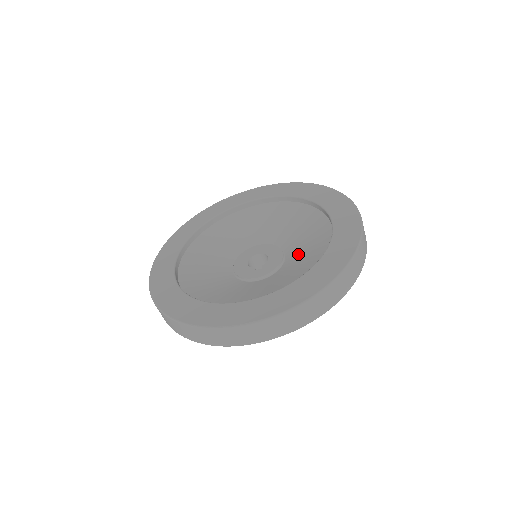
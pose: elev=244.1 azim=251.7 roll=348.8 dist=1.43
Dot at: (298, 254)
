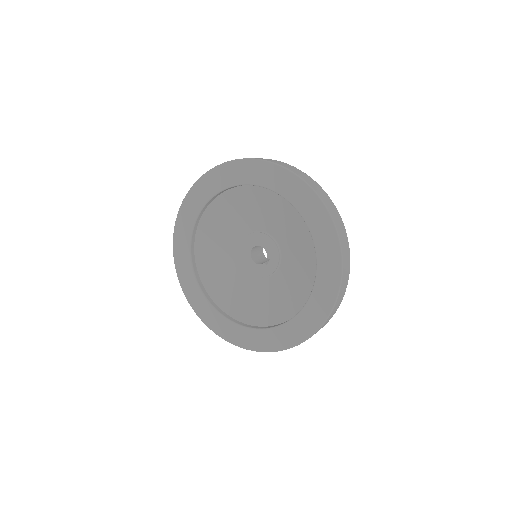
Dot at: (282, 232)
